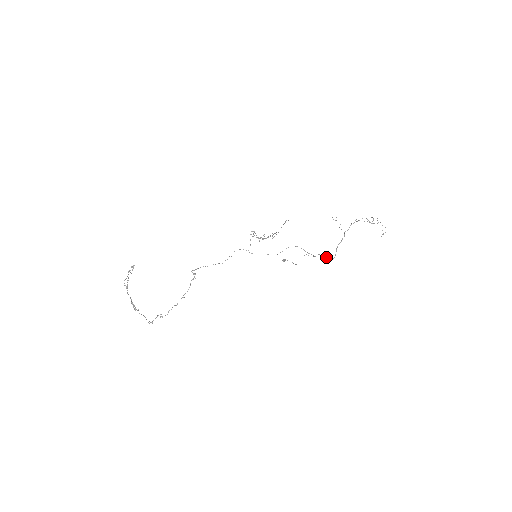
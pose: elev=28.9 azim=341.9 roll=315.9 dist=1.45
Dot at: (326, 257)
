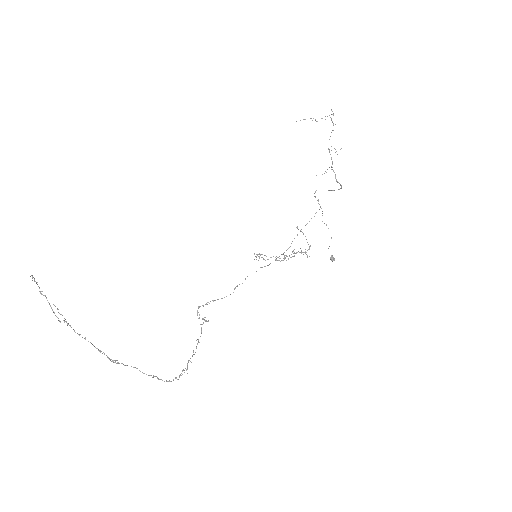
Dot at: occluded
